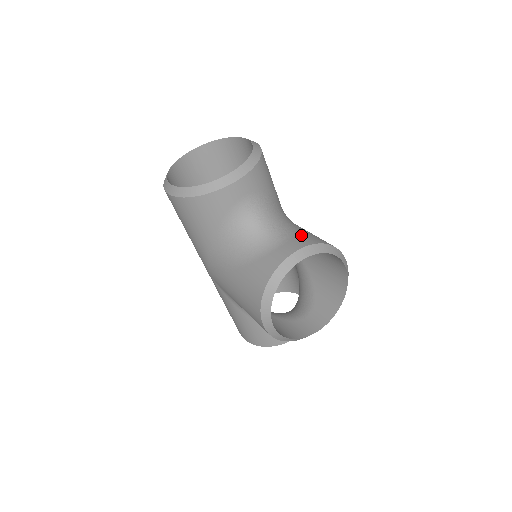
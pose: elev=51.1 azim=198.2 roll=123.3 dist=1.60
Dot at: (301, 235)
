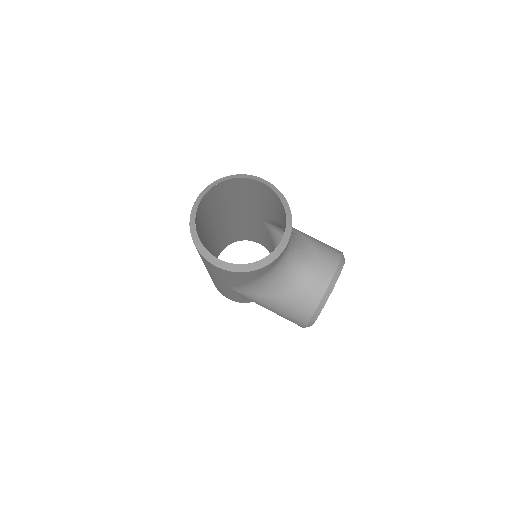
Dot at: (322, 256)
